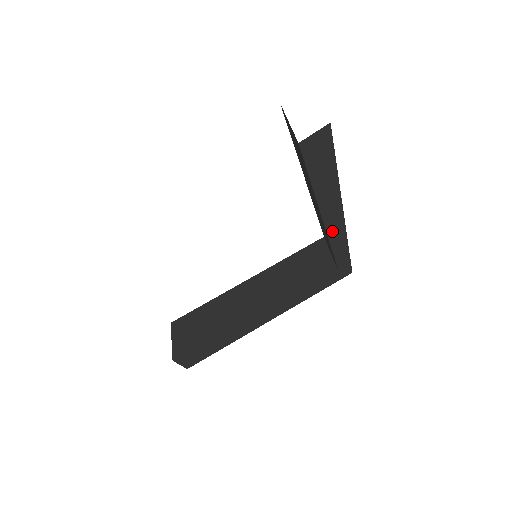
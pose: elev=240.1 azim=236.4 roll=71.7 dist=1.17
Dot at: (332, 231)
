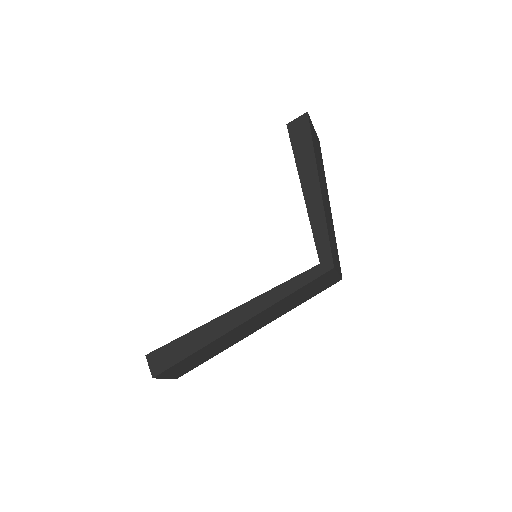
Dot at: (311, 207)
